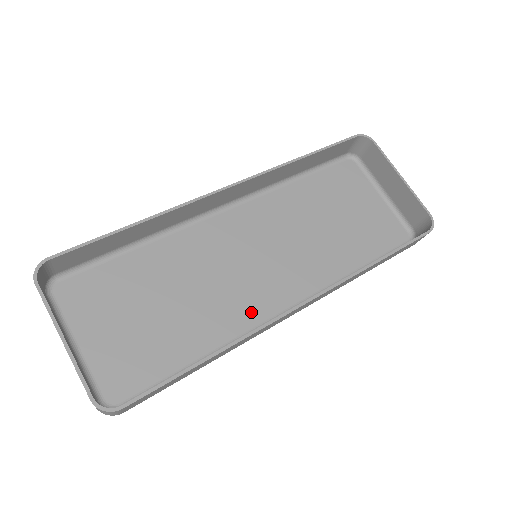
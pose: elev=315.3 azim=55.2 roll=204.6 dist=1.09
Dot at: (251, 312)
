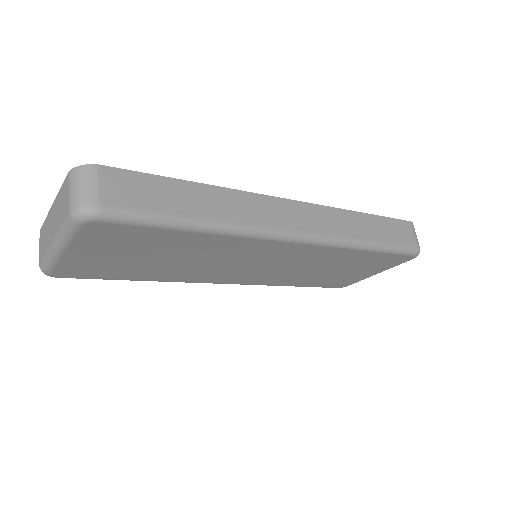
Dot at: (256, 244)
